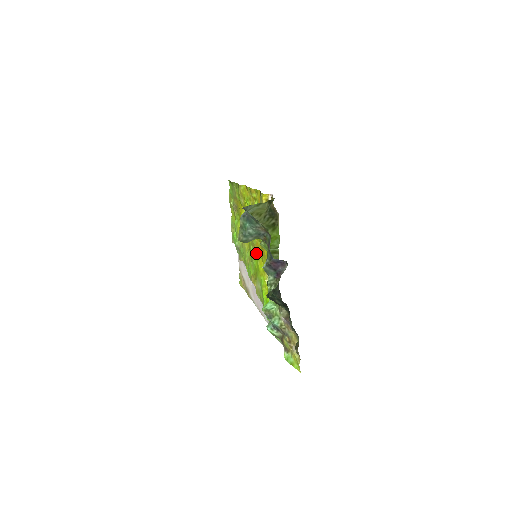
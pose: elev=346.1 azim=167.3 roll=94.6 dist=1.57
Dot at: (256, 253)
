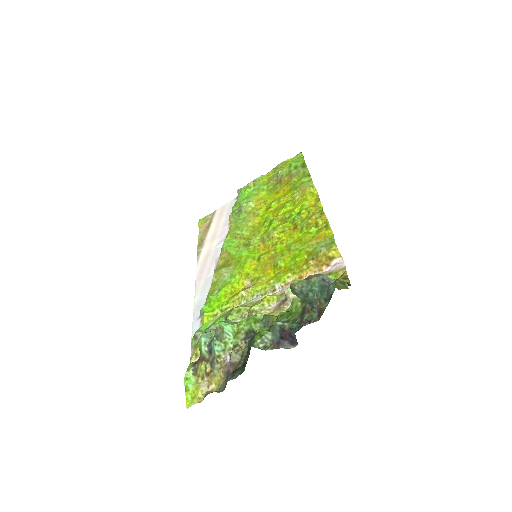
Dot at: (257, 250)
